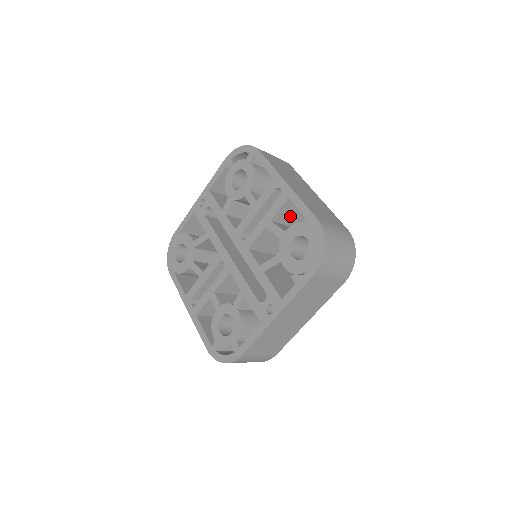
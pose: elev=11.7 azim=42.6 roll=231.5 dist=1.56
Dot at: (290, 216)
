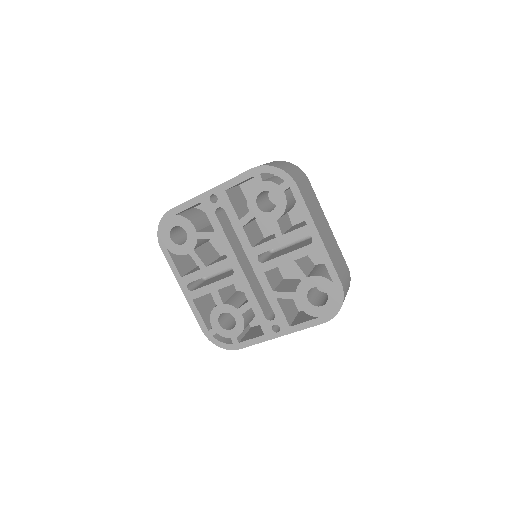
Dot at: occluded
